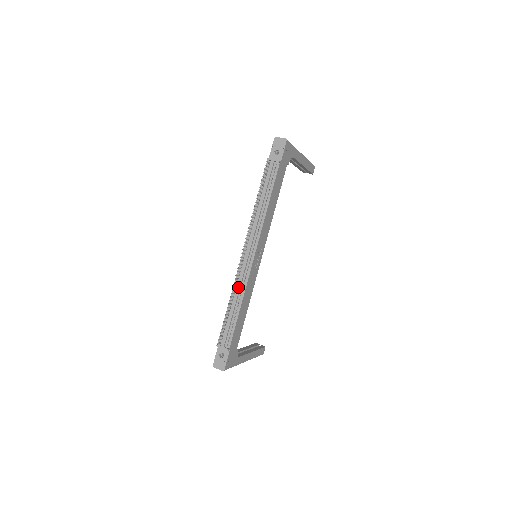
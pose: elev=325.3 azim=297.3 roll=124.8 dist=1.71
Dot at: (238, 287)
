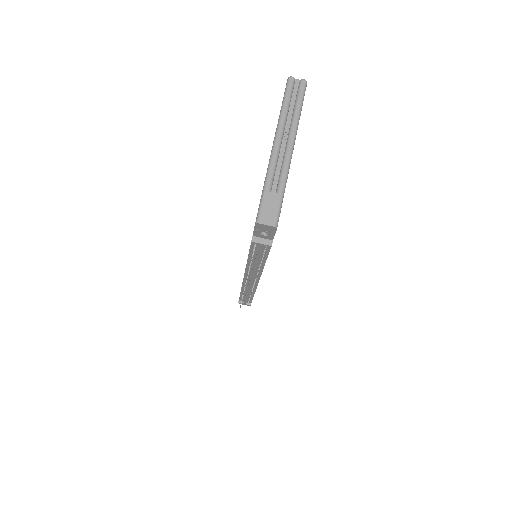
Dot at: (248, 291)
